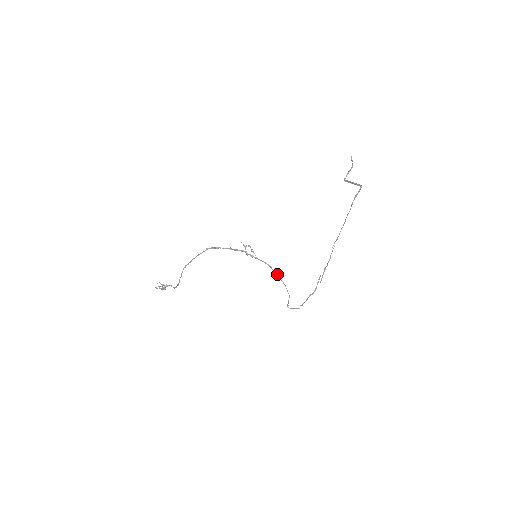
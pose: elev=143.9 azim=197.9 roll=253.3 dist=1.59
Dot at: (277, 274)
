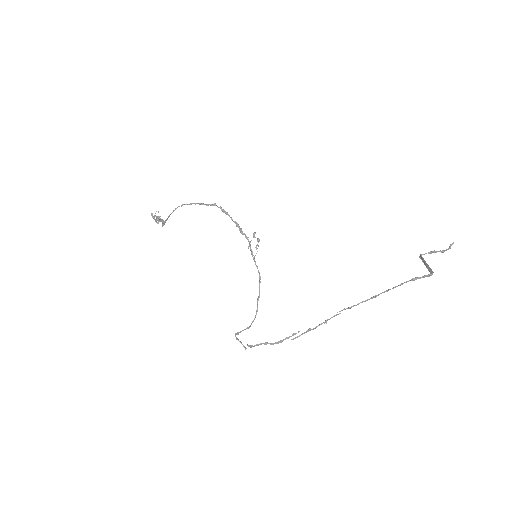
Dot at: occluded
